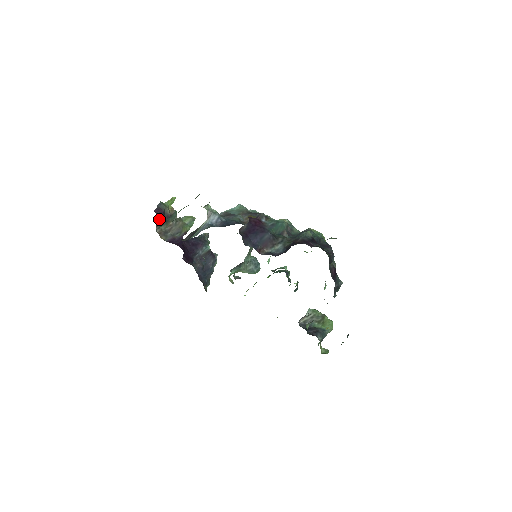
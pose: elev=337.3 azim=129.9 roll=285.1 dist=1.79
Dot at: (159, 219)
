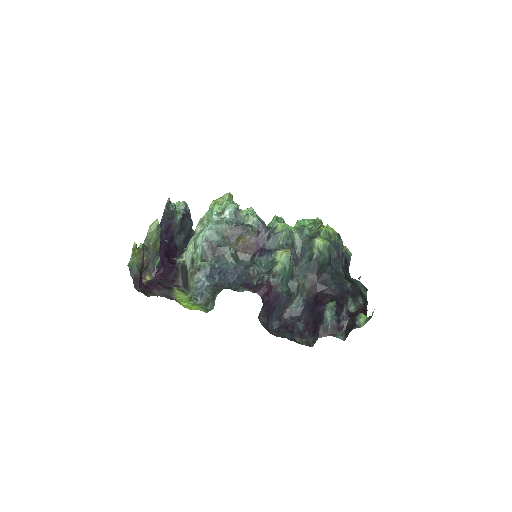
Dot at: (142, 285)
